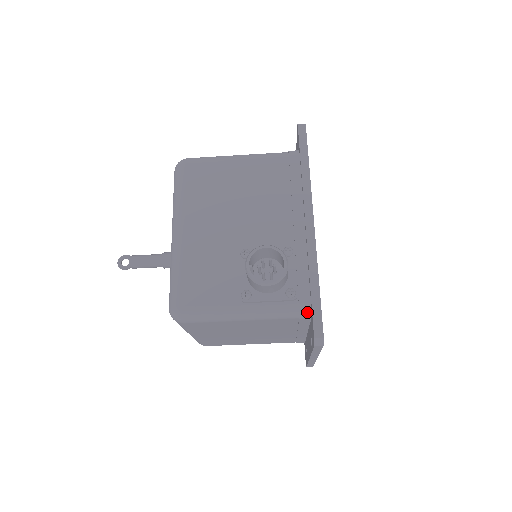
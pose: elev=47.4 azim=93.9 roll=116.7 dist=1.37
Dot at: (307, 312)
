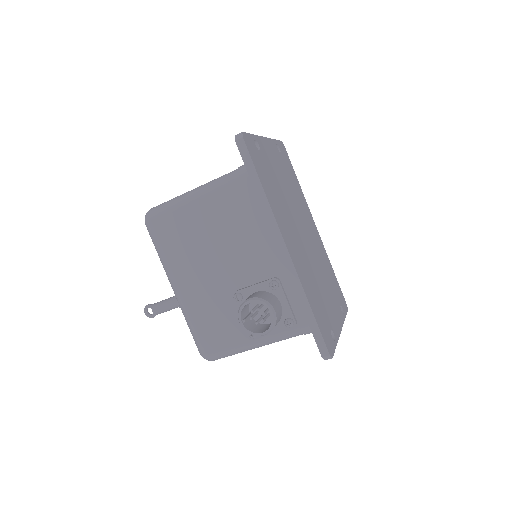
Dot at: (310, 331)
